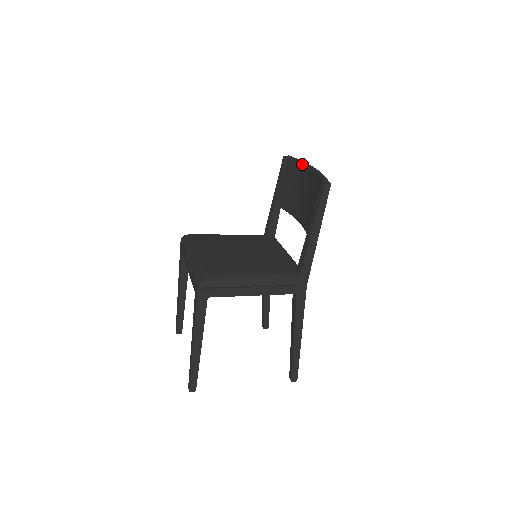
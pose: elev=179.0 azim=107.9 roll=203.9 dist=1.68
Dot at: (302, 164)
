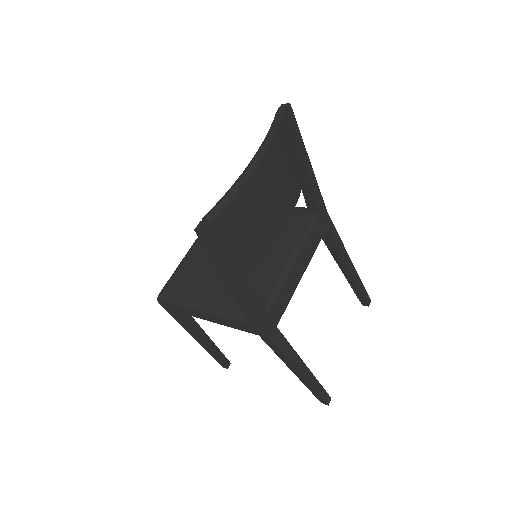
Dot at: (262, 143)
